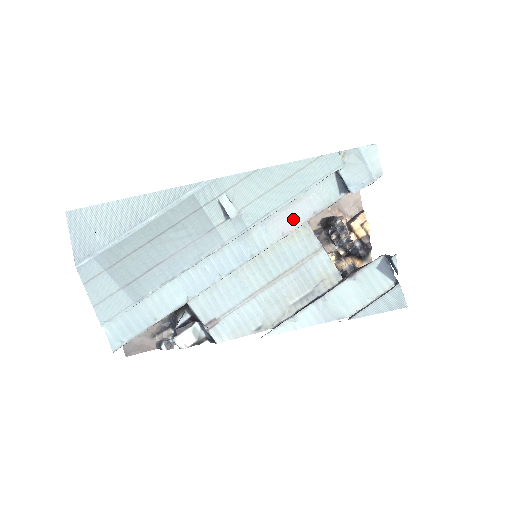
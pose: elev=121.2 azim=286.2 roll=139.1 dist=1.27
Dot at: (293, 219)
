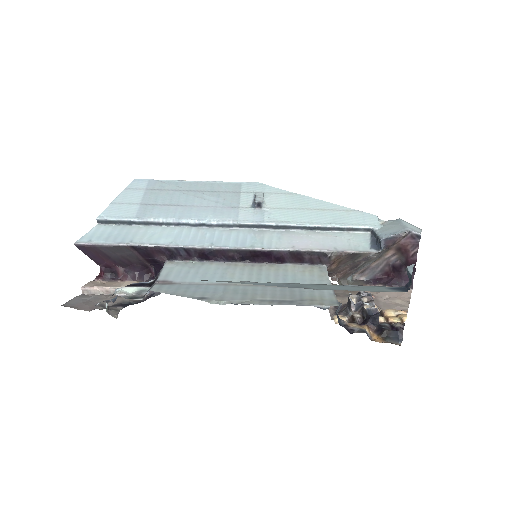
Dot at: (311, 243)
